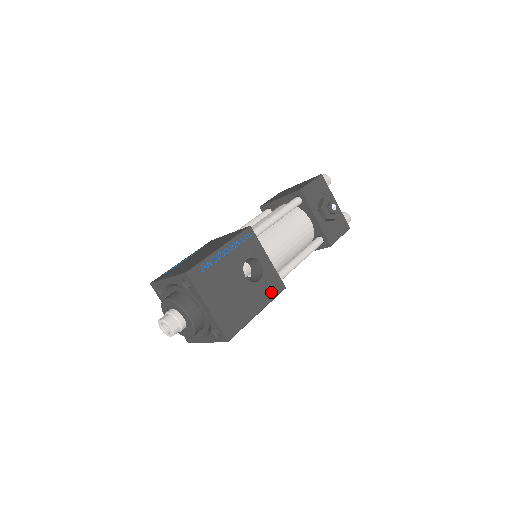
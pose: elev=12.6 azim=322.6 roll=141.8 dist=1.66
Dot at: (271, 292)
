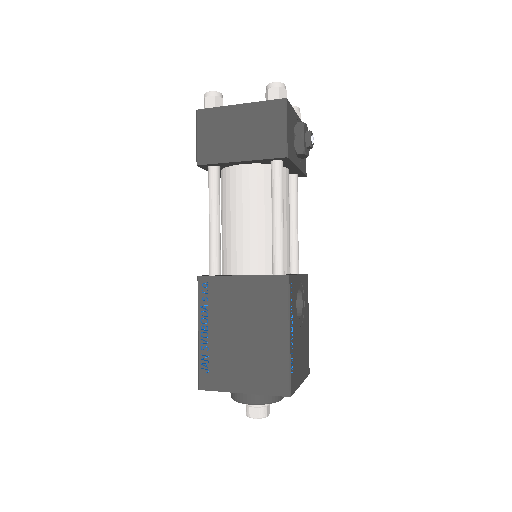
Dot at: (307, 296)
